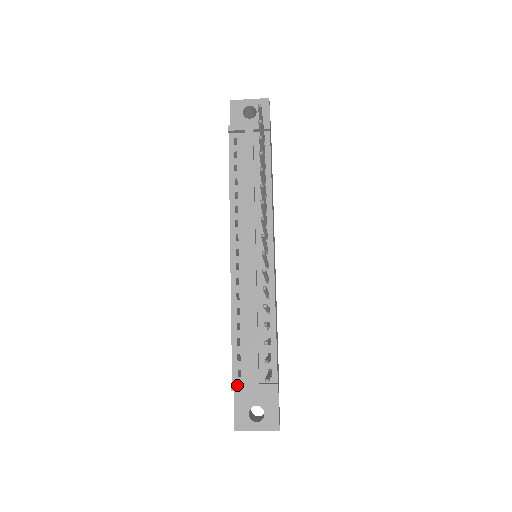
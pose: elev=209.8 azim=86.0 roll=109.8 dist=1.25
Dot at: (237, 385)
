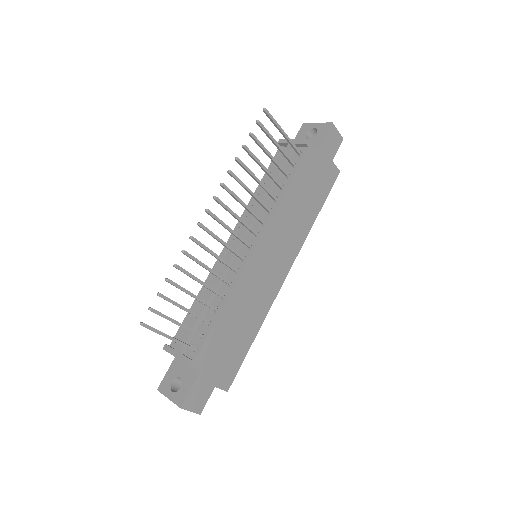
Dot at: (168, 346)
